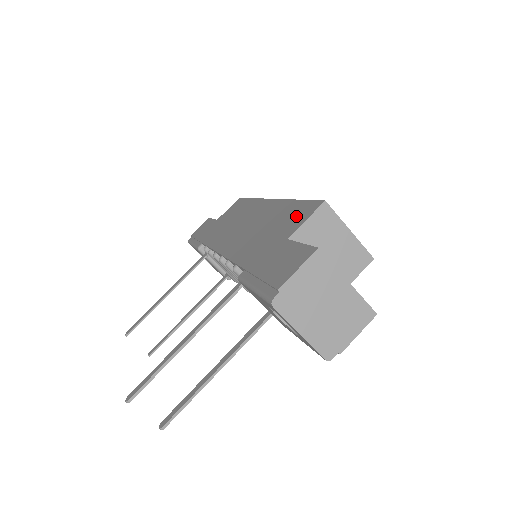
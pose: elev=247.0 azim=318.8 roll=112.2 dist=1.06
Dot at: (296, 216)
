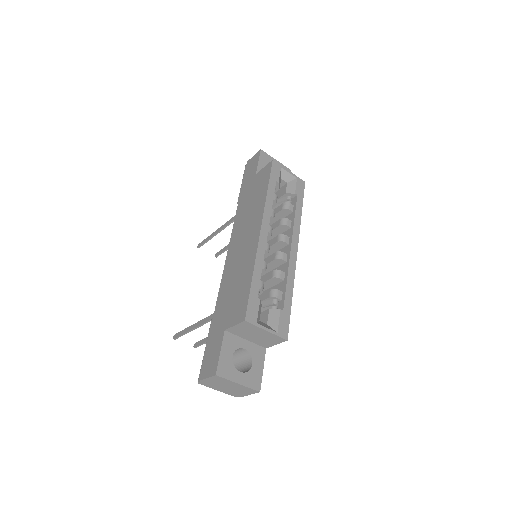
Dot at: (238, 307)
